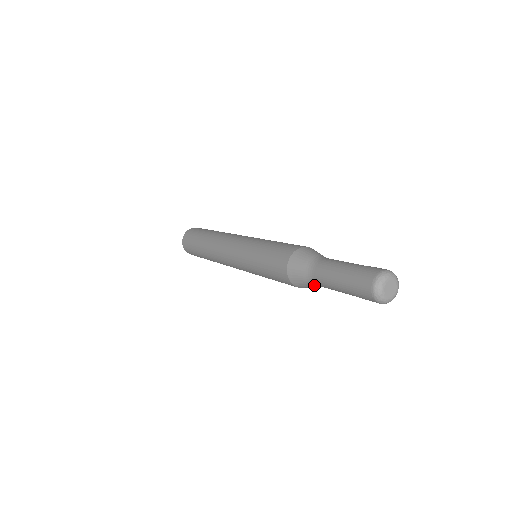
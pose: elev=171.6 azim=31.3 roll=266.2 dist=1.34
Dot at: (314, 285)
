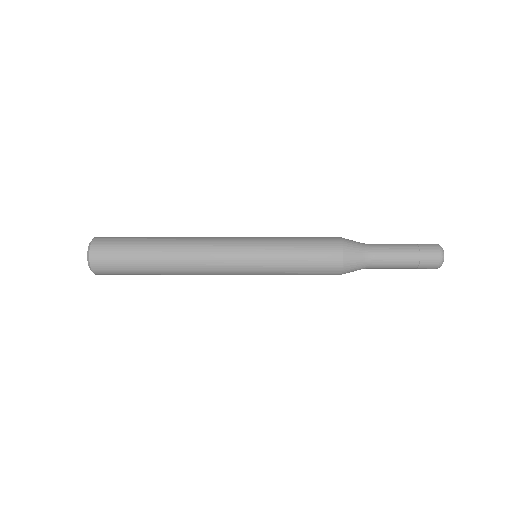
Dot at: (364, 267)
